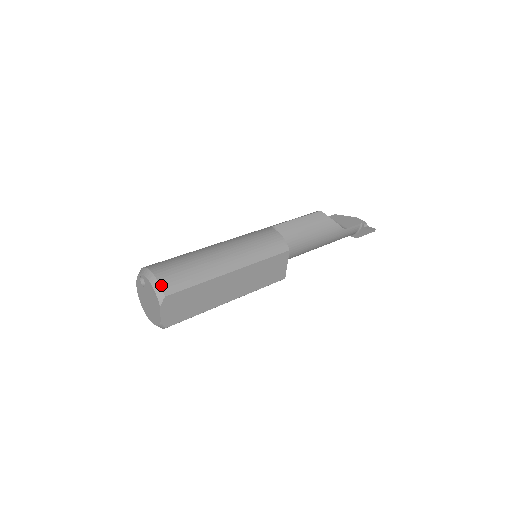
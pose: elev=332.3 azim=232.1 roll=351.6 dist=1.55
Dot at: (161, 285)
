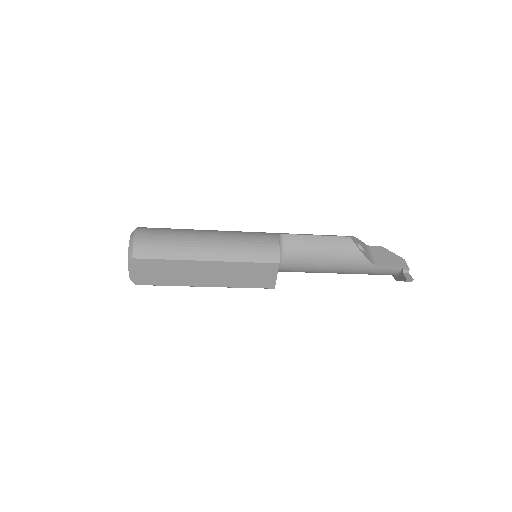
Dot at: (134, 247)
